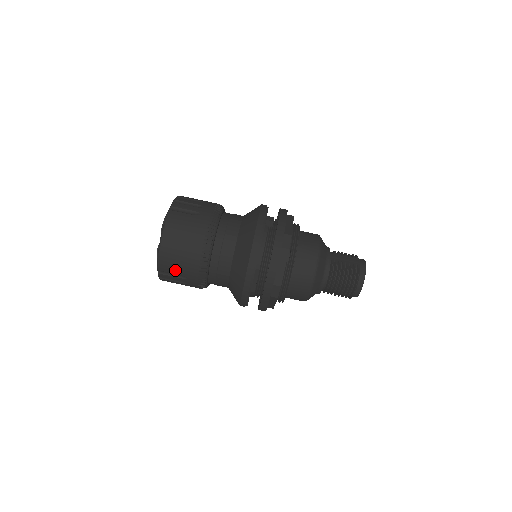
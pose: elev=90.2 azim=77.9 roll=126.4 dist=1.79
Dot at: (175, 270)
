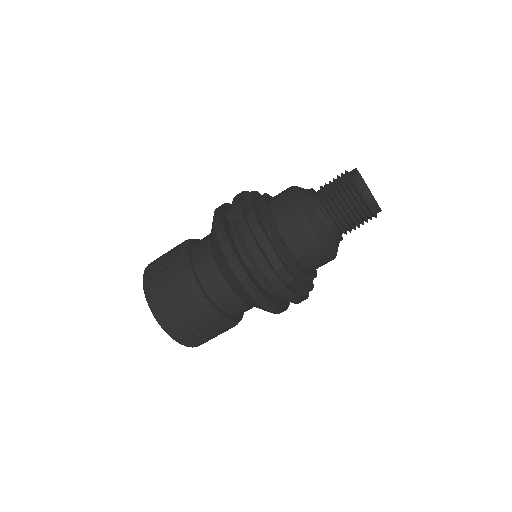
Dot at: (189, 331)
